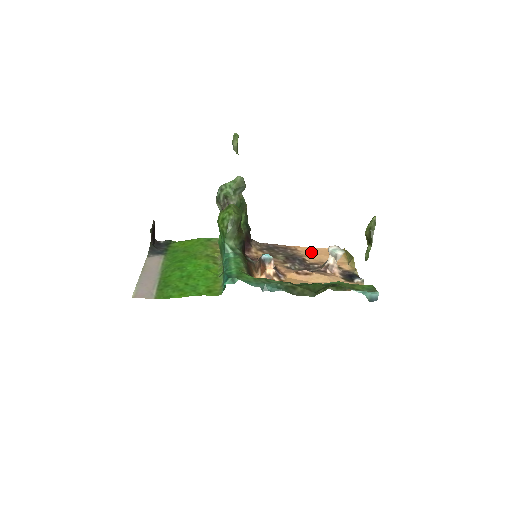
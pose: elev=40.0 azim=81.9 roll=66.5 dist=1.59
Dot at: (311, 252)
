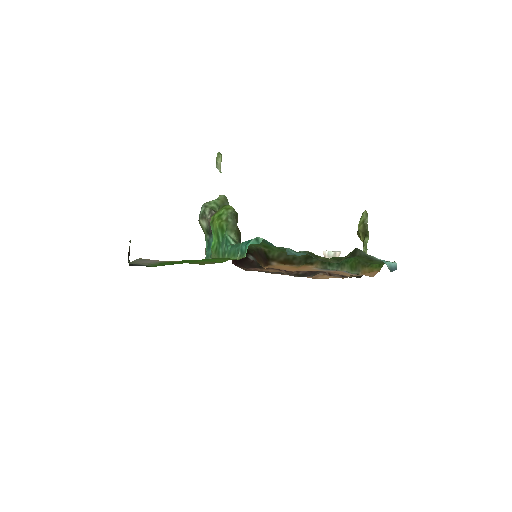
Dot at: occluded
